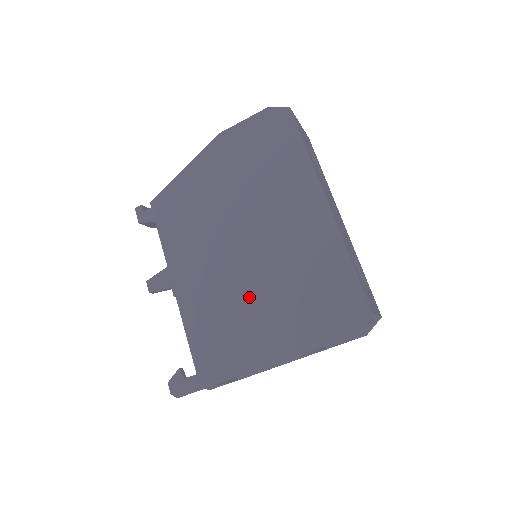
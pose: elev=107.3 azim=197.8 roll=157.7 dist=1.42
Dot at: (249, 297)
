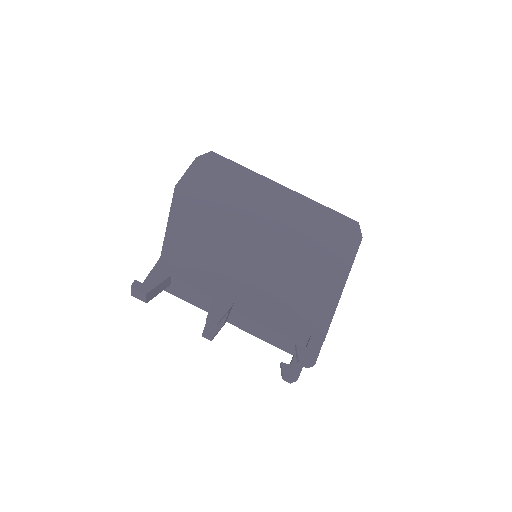
Dot at: (294, 263)
